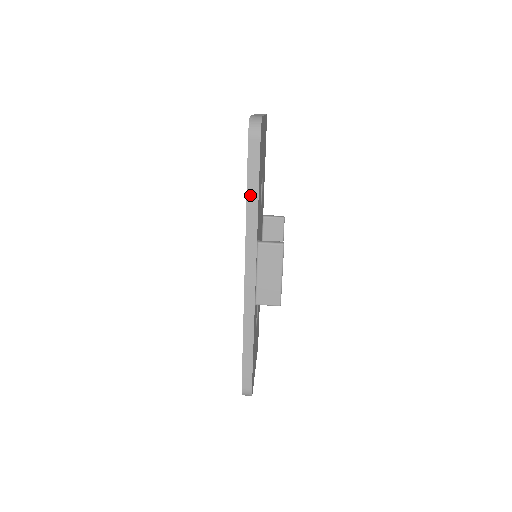
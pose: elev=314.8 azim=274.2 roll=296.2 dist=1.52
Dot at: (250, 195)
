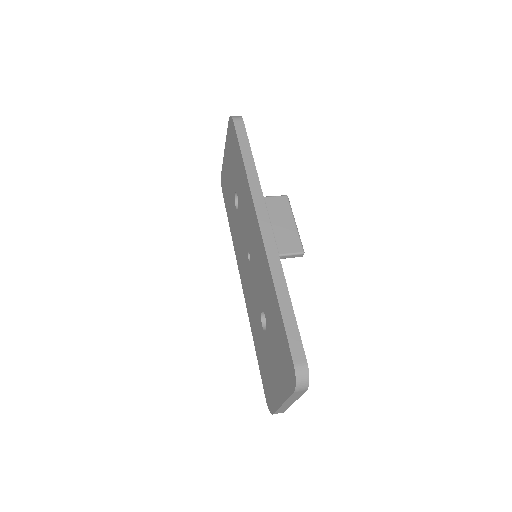
Dot at: (245, 157)
